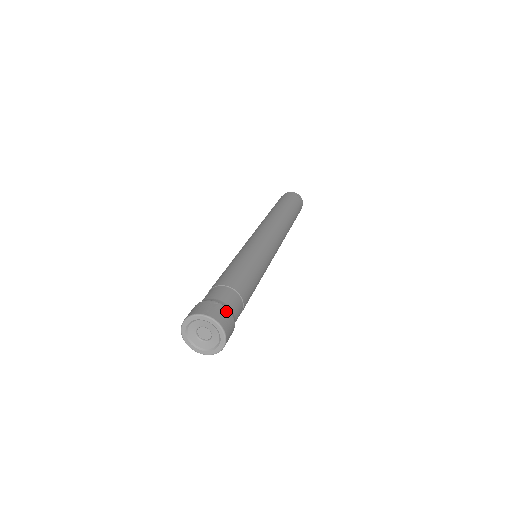
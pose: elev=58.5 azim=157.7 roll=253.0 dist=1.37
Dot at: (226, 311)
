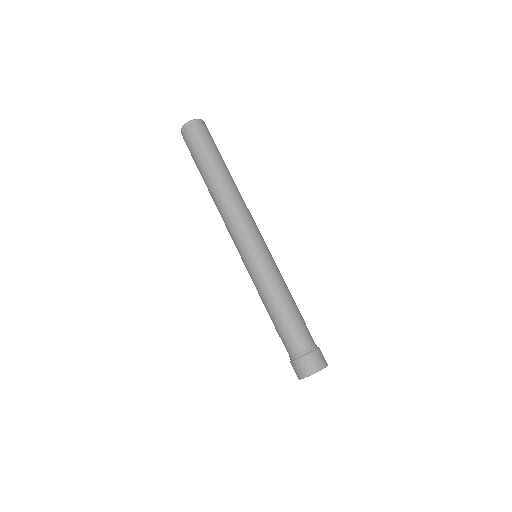
Dot at: (320, 351)
